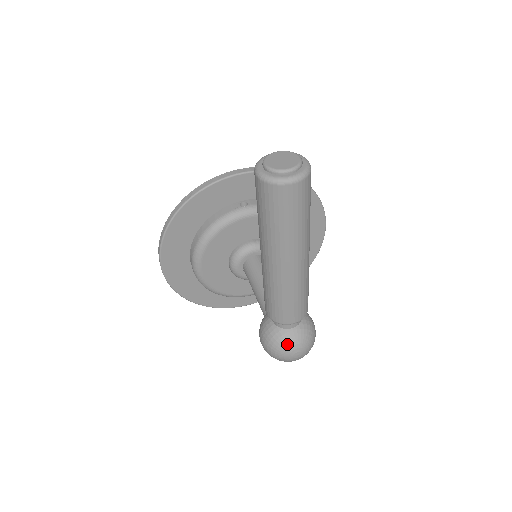
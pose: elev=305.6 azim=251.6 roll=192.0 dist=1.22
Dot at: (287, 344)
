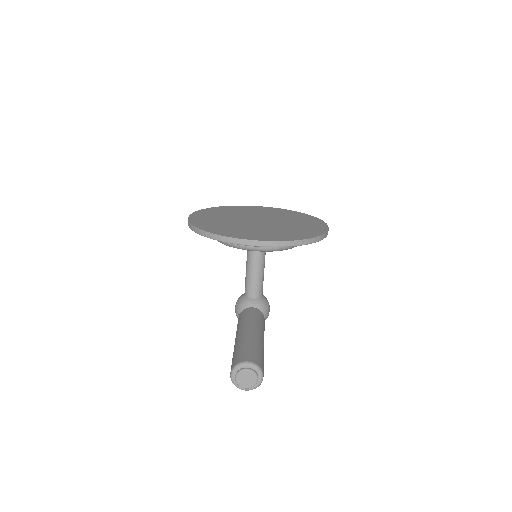
Dot at: occluded
